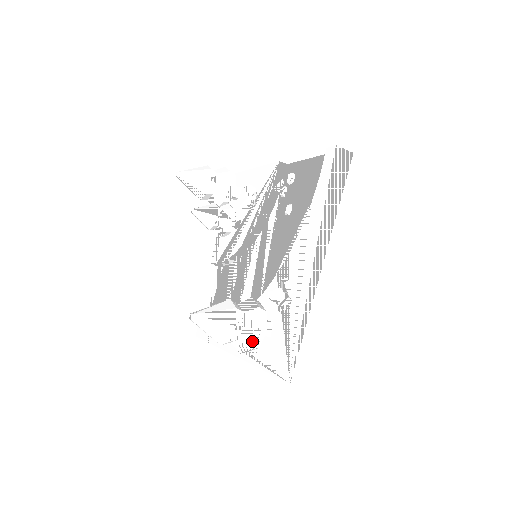
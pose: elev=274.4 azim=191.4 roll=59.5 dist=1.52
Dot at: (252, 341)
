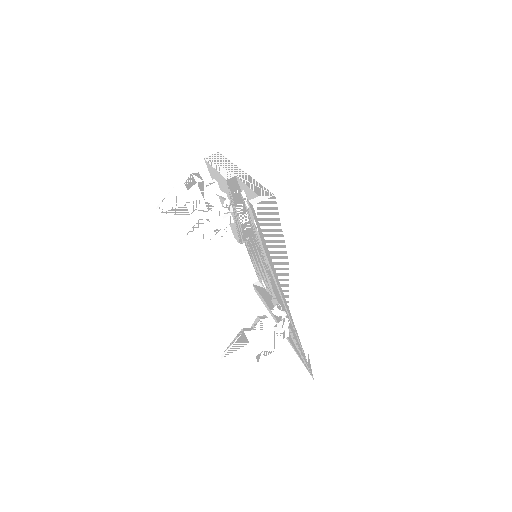
Dot at: (274, 356)
